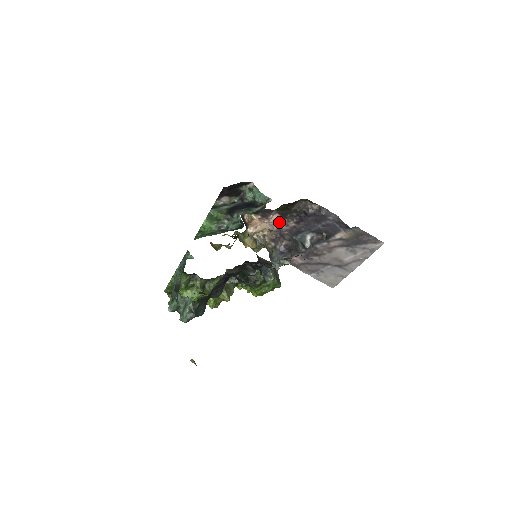
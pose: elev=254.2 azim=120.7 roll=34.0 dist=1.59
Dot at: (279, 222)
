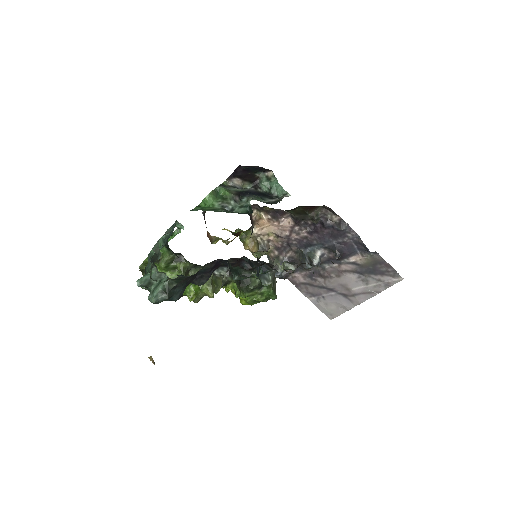
Dot at: (290, 228)
